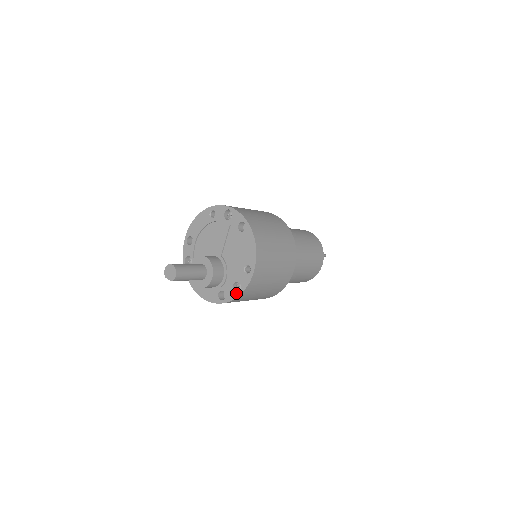
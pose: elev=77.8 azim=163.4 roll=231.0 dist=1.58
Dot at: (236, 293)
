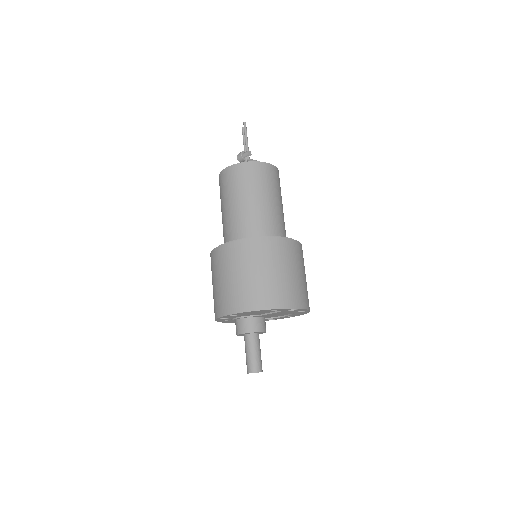
Dot at: occluded
